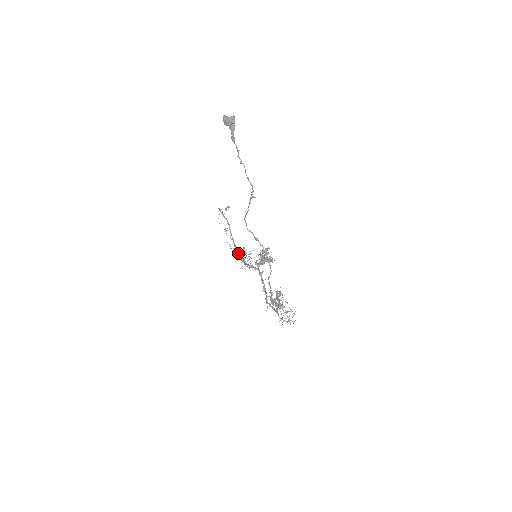
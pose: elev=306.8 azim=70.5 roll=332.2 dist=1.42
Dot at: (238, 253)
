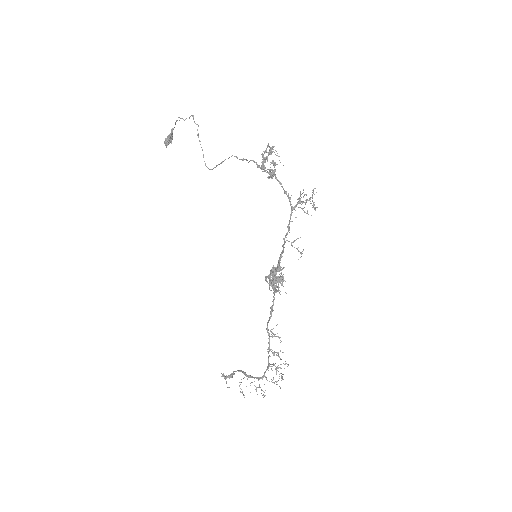
Dot at: (265, 372)
